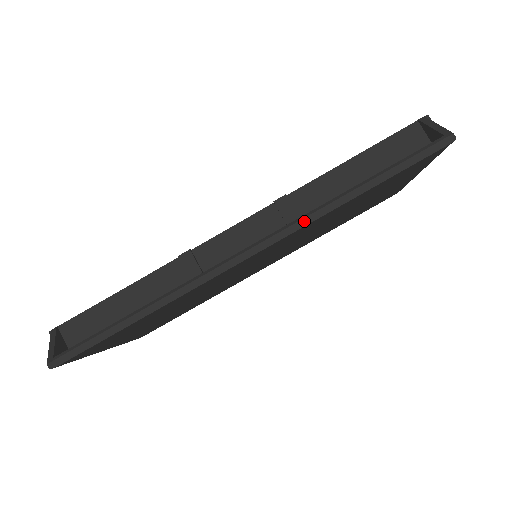
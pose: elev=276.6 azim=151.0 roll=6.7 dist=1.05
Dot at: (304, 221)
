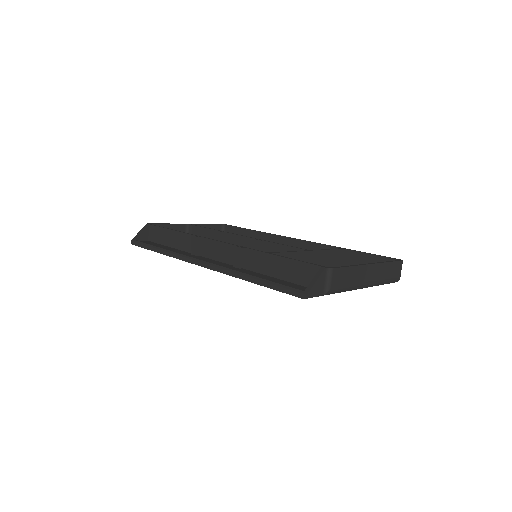
Dot at: (226, 271)
